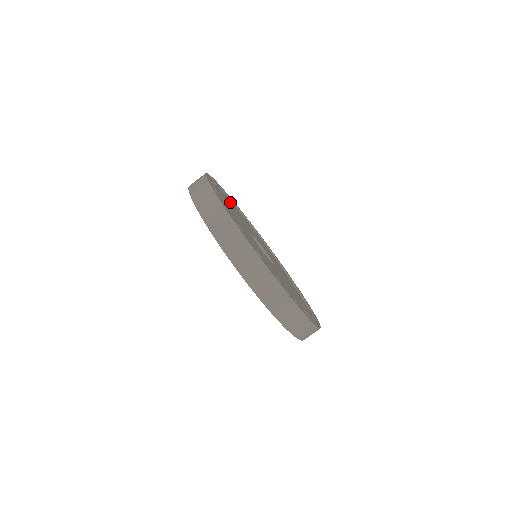
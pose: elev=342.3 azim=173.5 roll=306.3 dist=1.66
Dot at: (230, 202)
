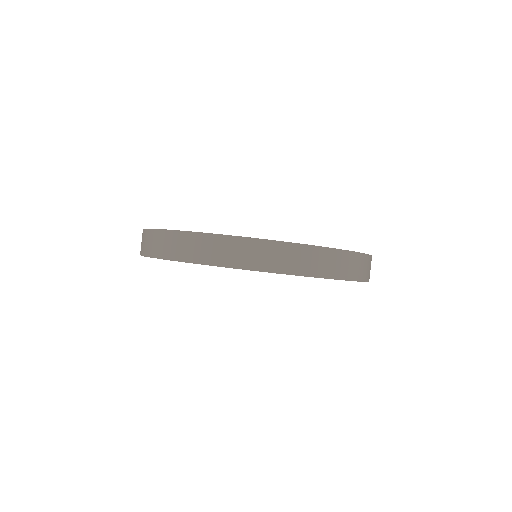
Dot at: occluded
